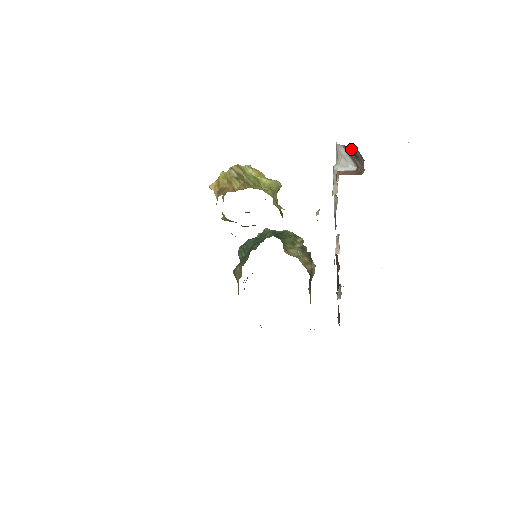
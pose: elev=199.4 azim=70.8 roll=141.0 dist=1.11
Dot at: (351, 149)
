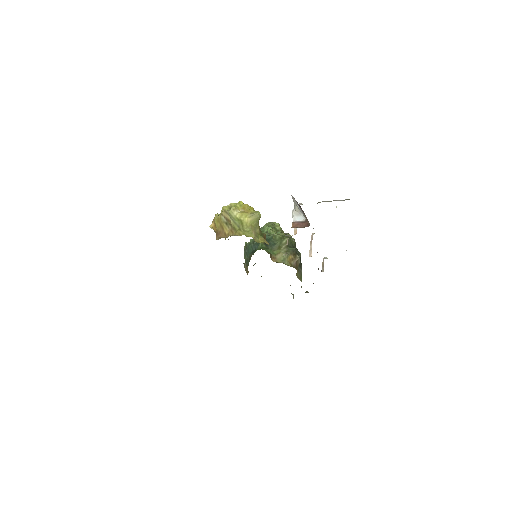
Dot at: (299, 205)
